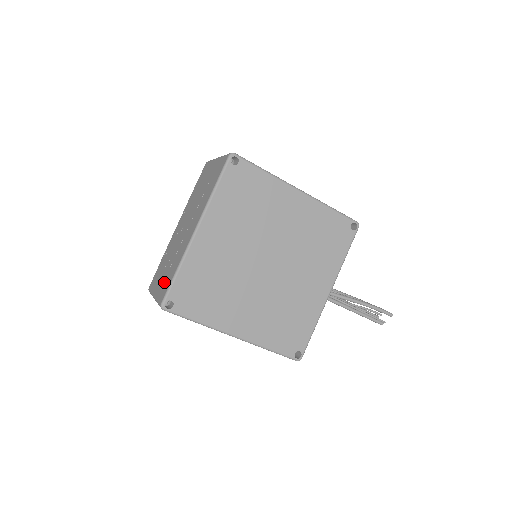
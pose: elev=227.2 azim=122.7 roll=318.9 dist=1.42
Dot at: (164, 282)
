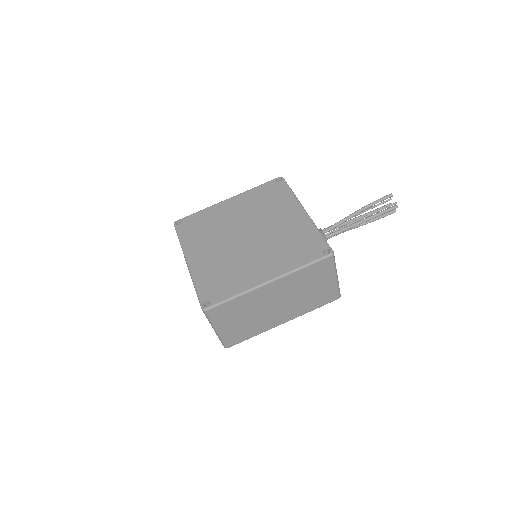
Dot at: occluded
